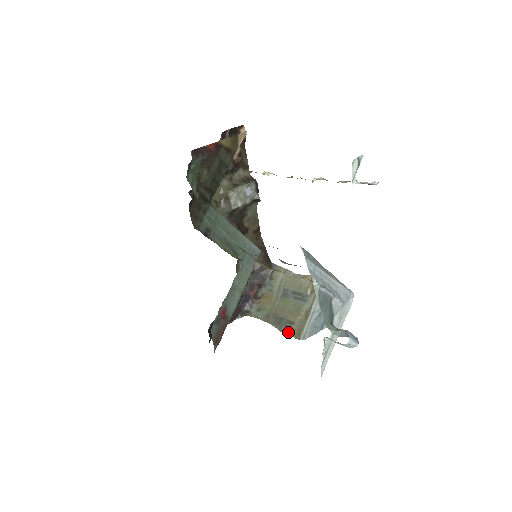
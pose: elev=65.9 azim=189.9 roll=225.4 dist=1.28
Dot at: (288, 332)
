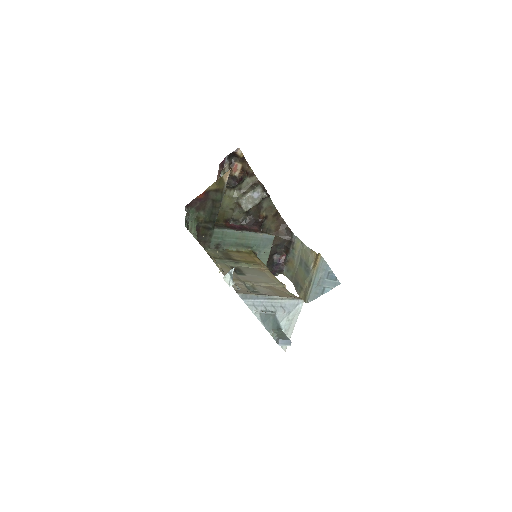
Dot at: (300, 295)
